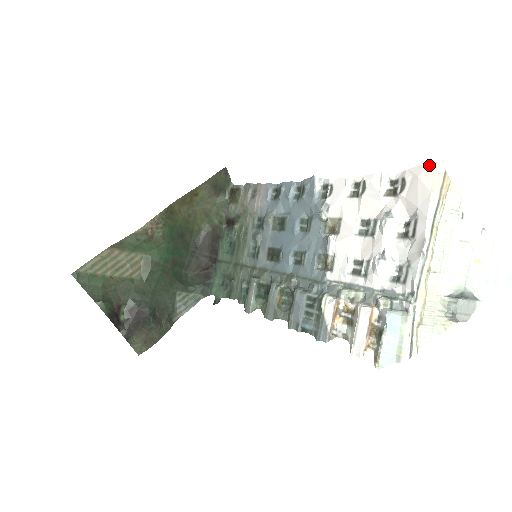
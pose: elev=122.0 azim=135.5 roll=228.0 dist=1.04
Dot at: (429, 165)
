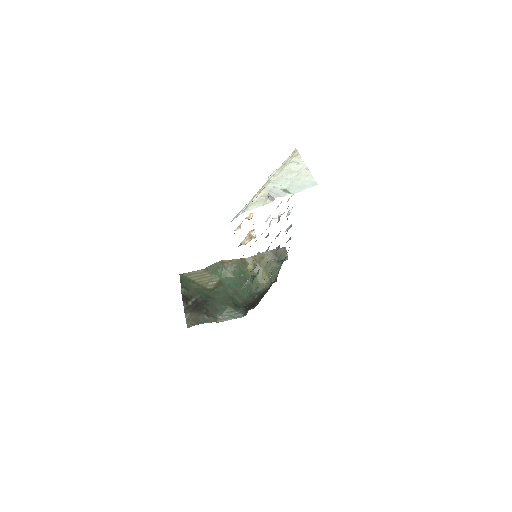
Dot at: occluded
